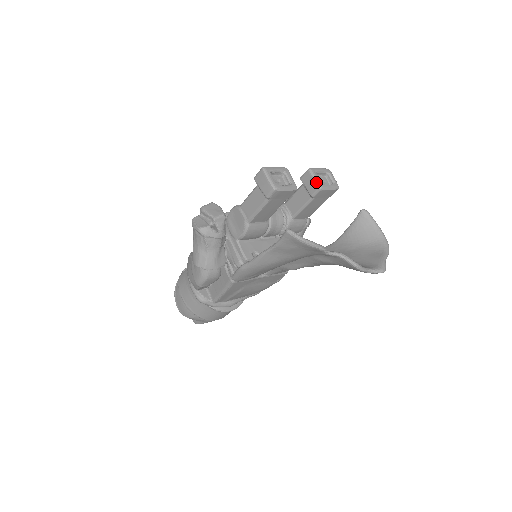
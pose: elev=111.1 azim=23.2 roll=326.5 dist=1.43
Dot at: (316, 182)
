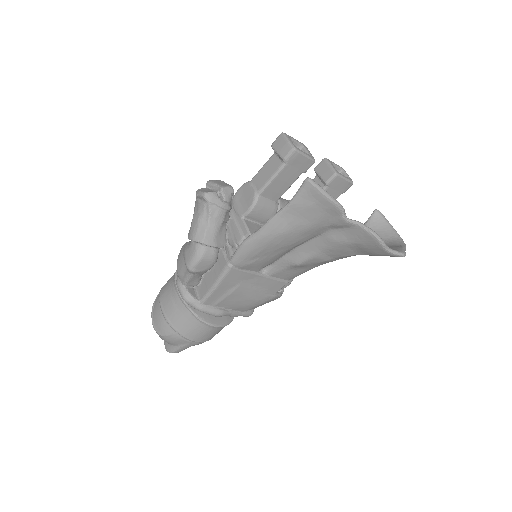
Dot at: (332, 168)
